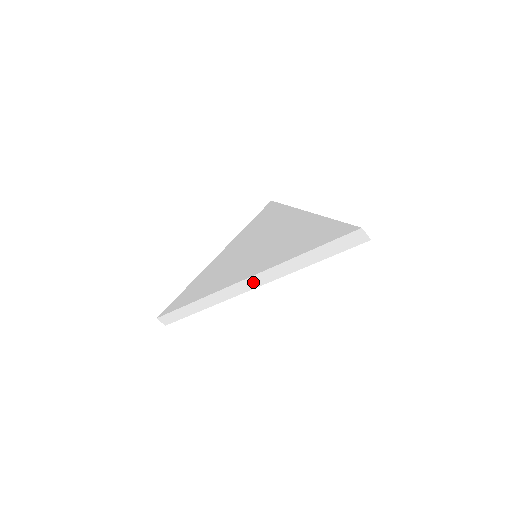
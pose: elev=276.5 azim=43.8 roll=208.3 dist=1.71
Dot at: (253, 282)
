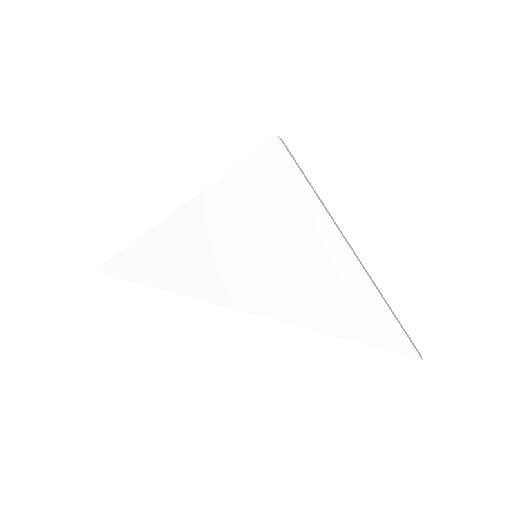
Dot at: occluded
